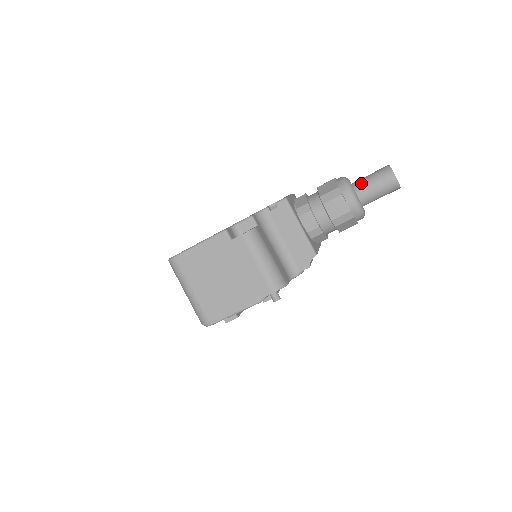
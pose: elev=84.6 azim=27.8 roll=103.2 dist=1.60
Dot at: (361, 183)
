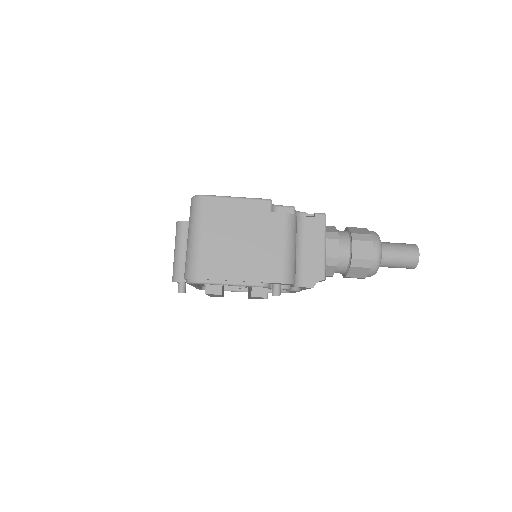
Dot at: (388, 244)
